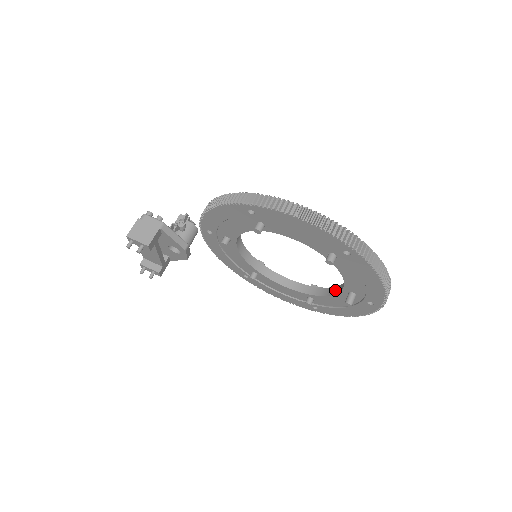
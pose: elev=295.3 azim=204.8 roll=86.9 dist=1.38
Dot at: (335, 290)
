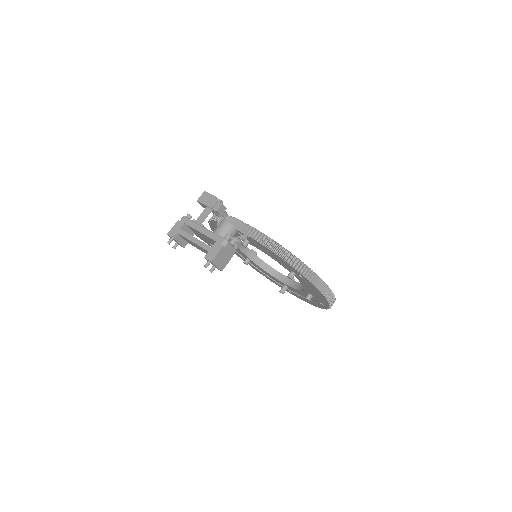
Dot at: (274, 272)
